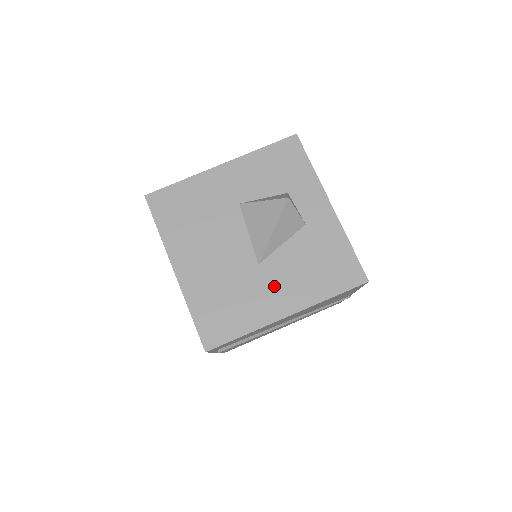
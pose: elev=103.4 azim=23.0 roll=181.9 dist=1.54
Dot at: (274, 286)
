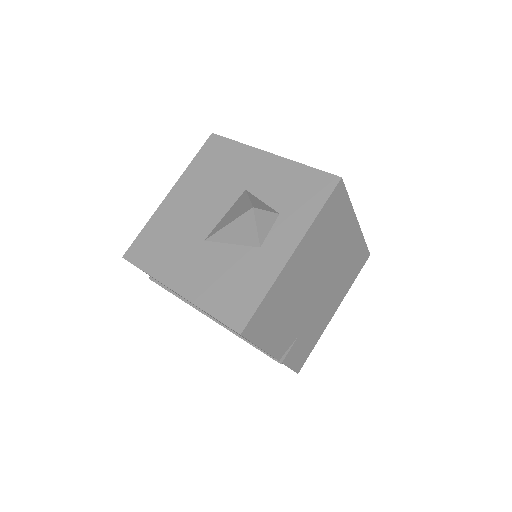
Dot at: (193, 264)
